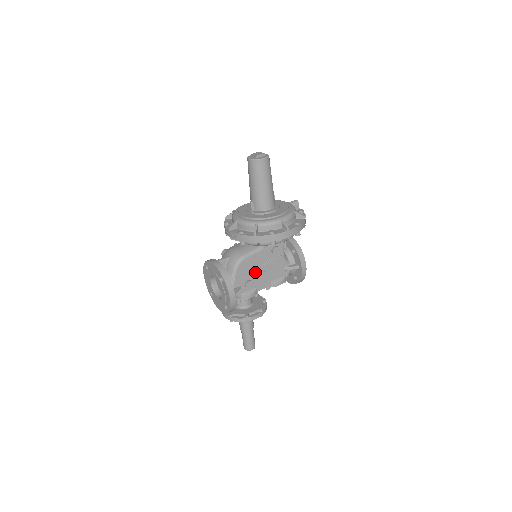
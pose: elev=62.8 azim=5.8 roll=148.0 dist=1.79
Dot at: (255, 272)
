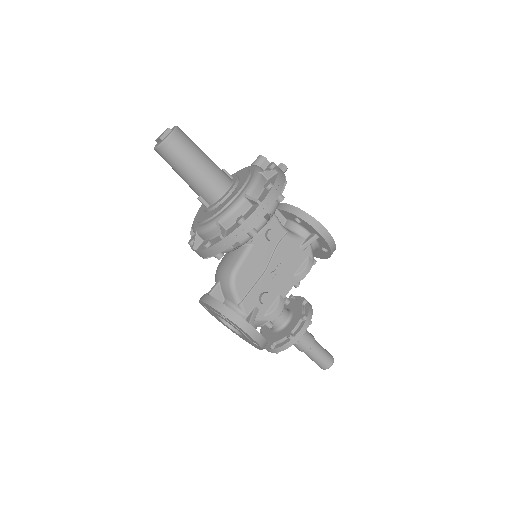
Dot at: (263, 278)
